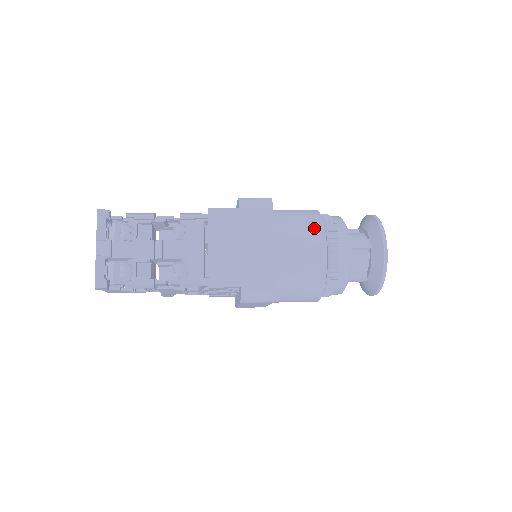
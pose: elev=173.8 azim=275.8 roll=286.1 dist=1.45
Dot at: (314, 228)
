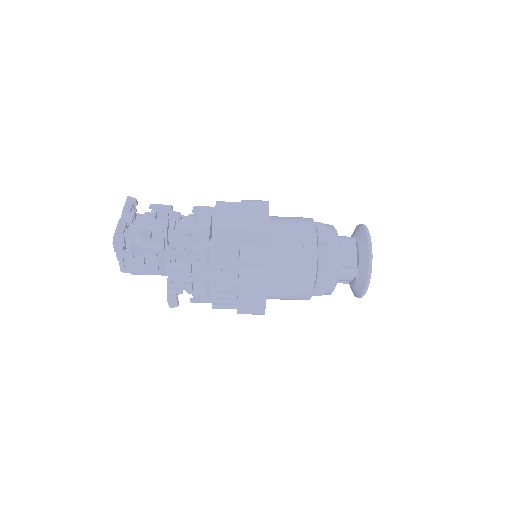
Dot at: (304, 219)
